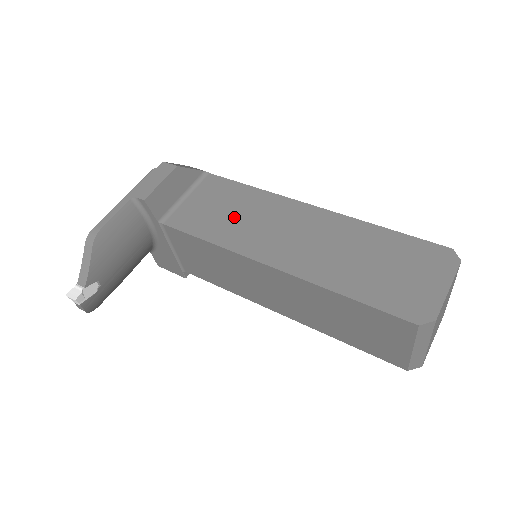
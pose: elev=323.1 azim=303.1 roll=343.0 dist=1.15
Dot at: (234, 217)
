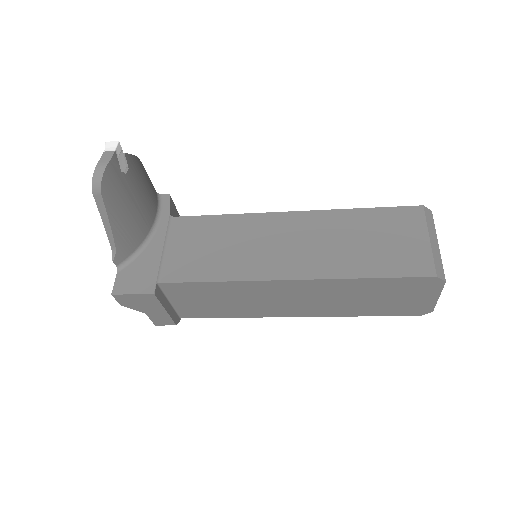
Dot at: occluded
